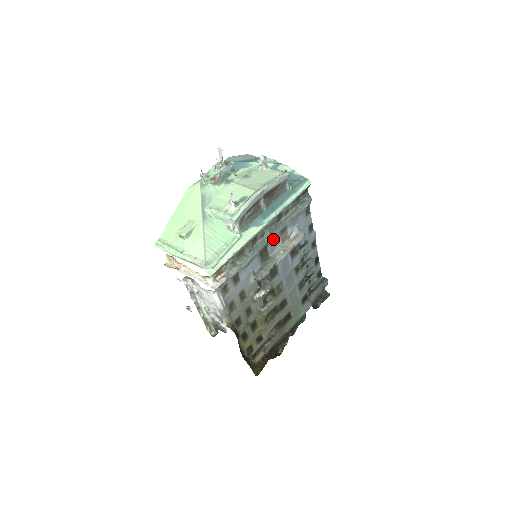
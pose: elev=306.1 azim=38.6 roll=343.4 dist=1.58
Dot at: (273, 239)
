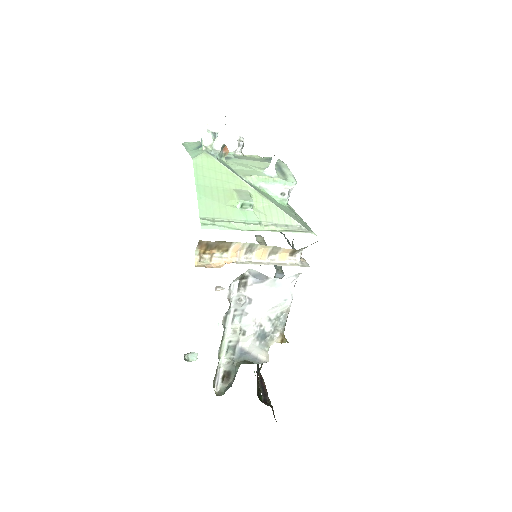
Dot at: occluded
